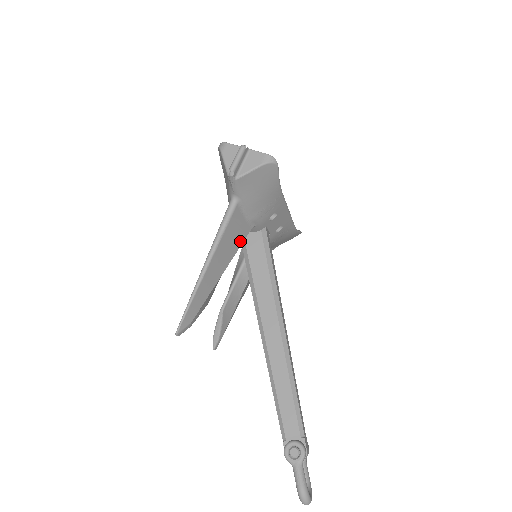
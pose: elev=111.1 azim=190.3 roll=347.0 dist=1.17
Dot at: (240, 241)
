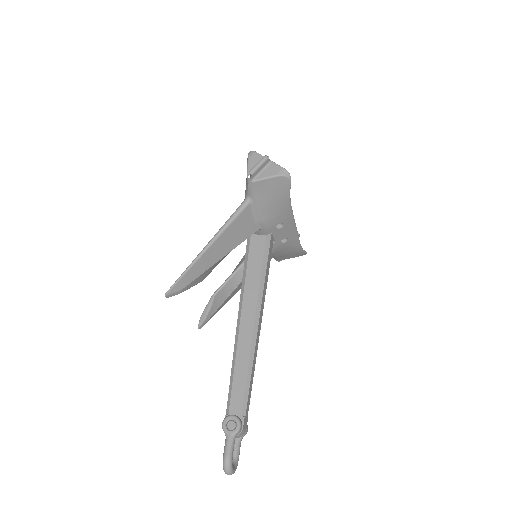
Dot at: (244, 237)
